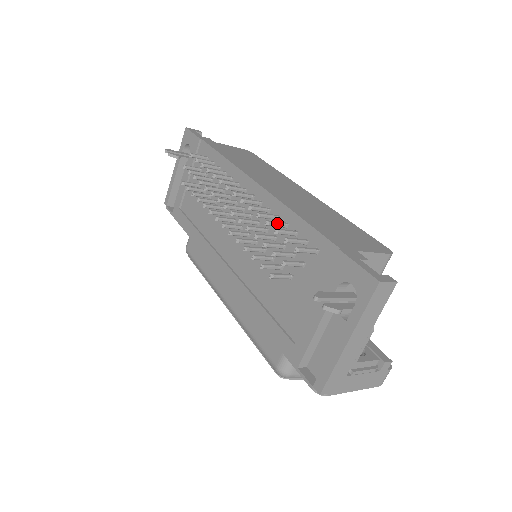
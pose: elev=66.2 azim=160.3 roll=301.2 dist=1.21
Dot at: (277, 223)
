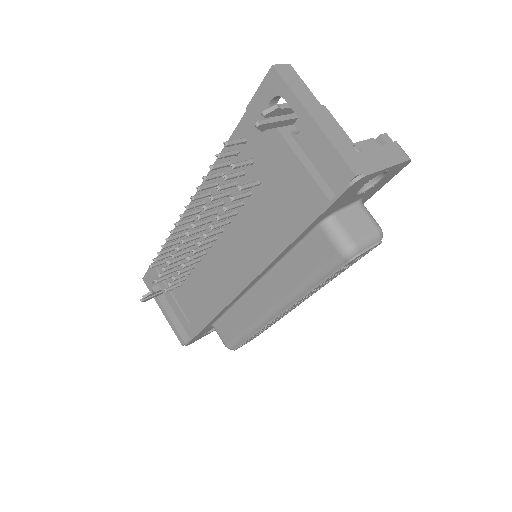
Dot at: (212, 174)
